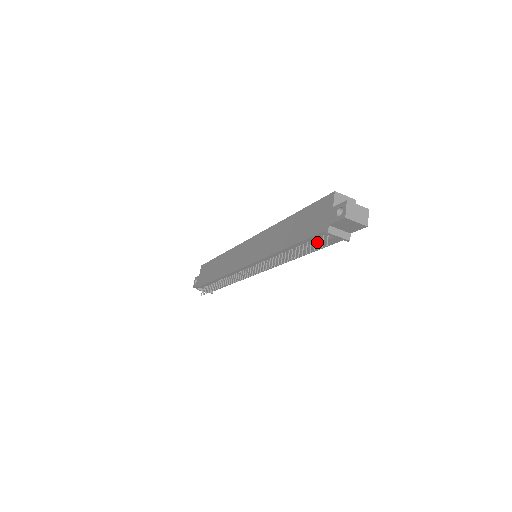
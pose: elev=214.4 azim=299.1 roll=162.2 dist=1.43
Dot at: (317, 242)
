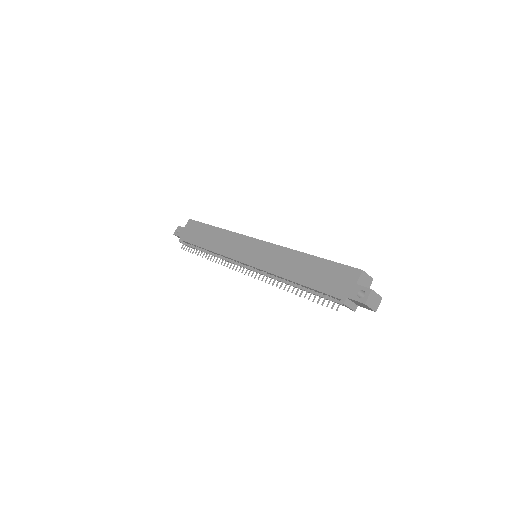
Dot at: (327, 297)
